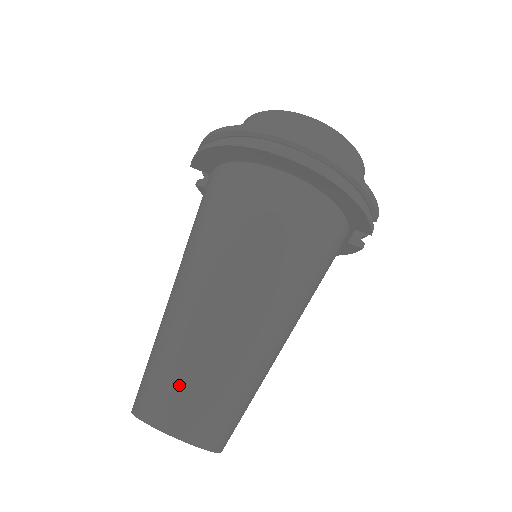
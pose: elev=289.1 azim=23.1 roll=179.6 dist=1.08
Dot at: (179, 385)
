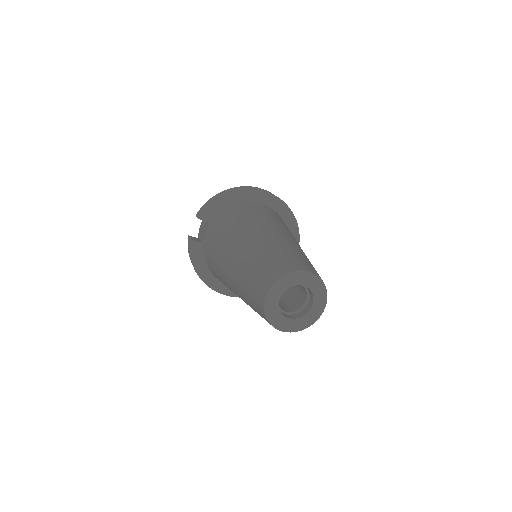
Dot at: (295, 256)
